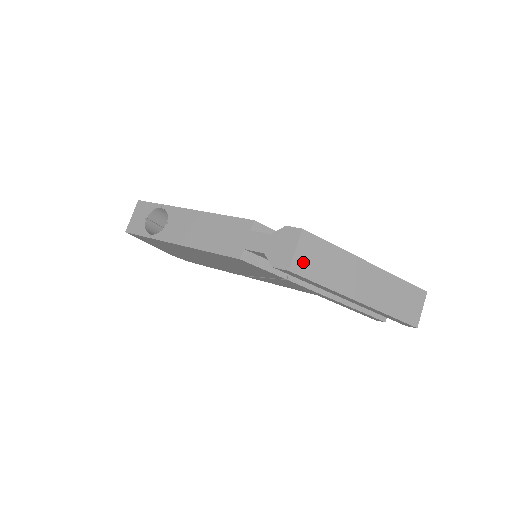
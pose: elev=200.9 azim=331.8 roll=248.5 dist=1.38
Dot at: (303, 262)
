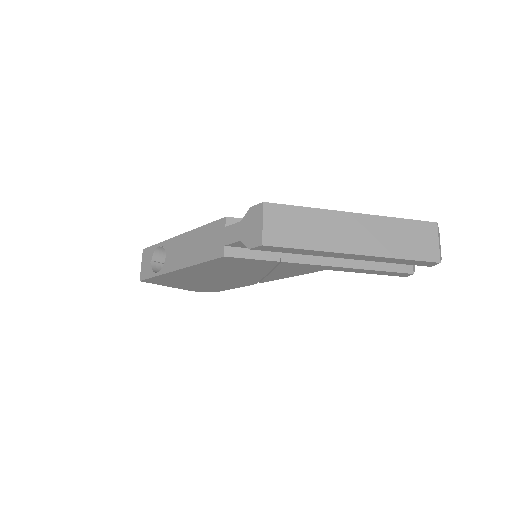
Dot at: (275, 233)
